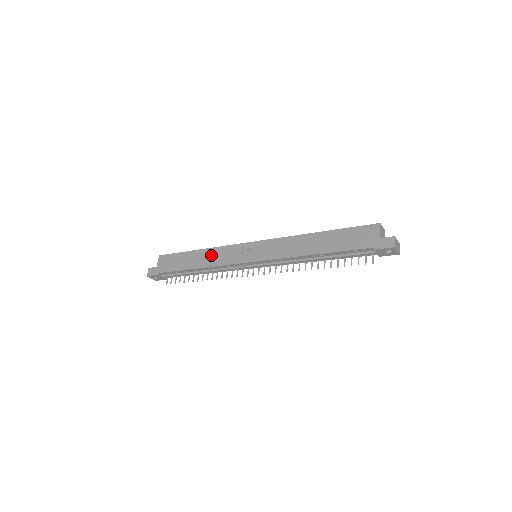
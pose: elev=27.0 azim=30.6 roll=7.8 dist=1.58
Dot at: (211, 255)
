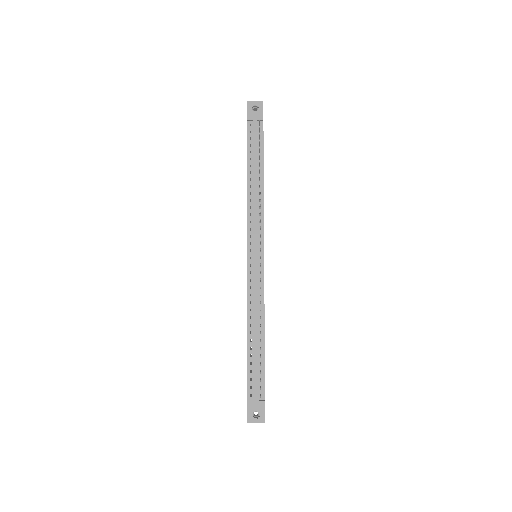
Dot at: occluded
